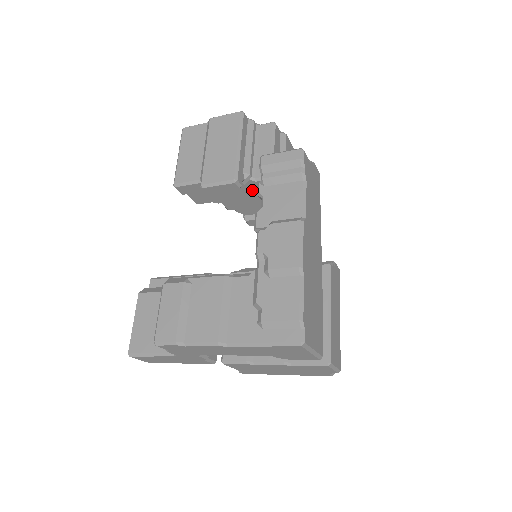
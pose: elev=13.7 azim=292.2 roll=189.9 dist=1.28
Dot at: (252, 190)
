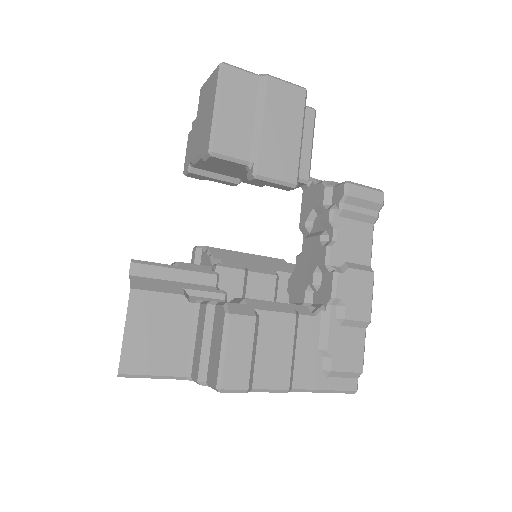
Dot at: occluded
